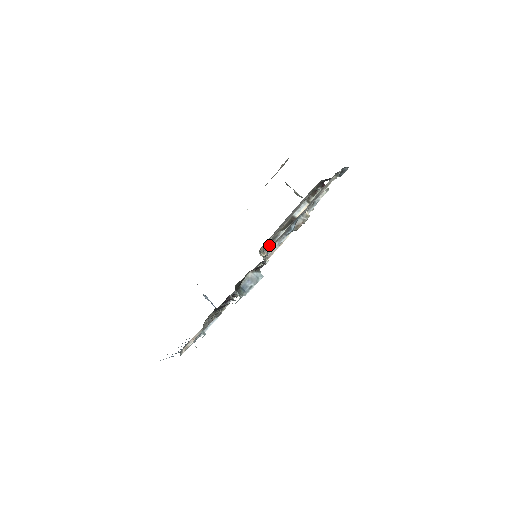
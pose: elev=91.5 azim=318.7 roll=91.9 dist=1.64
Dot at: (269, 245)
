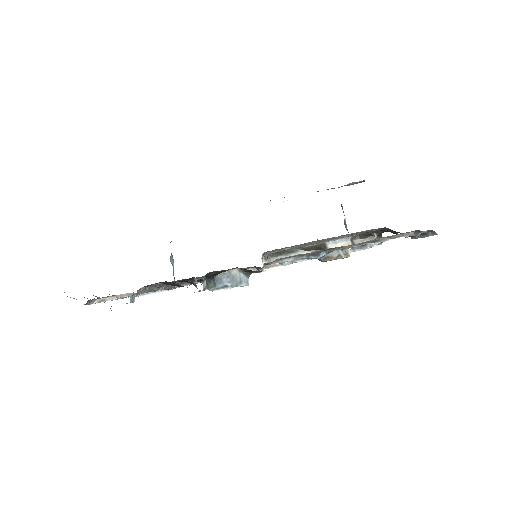
Dot at: (277, 255)
